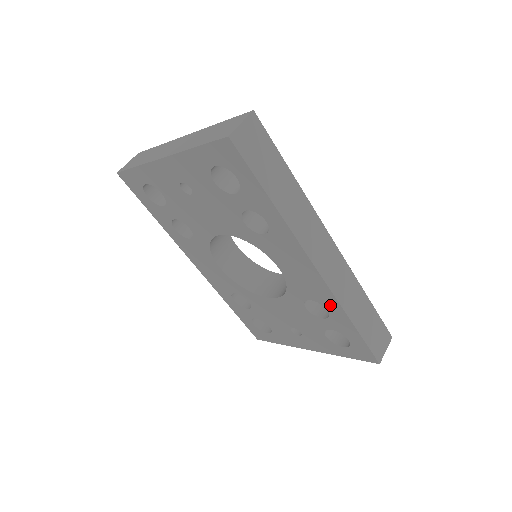
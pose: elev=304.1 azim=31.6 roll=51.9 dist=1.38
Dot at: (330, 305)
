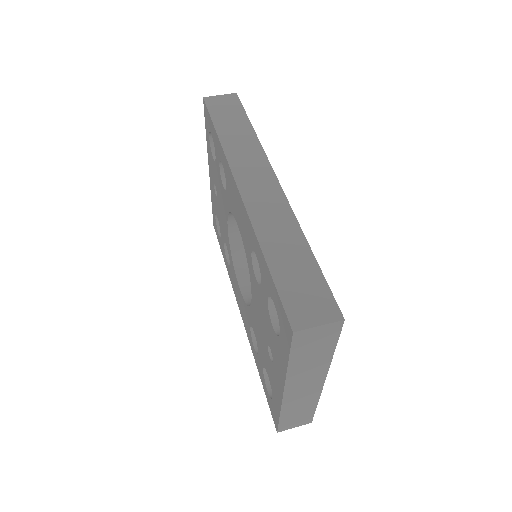
Dot at: (253, 241)
